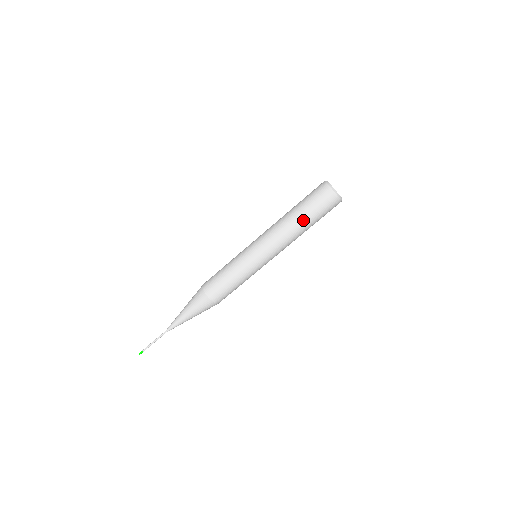
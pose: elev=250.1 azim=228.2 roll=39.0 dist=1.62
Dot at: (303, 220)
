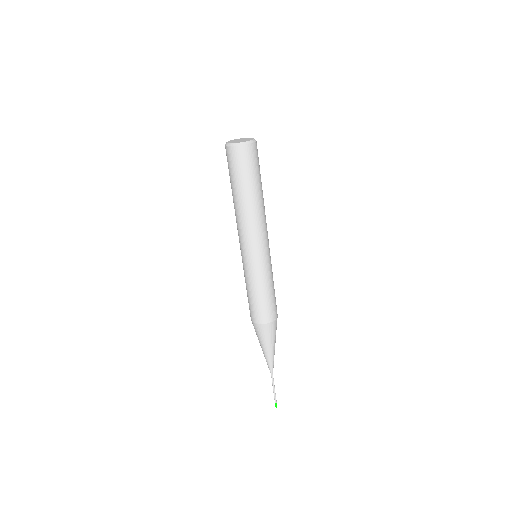
Dot at: (258, 191)
